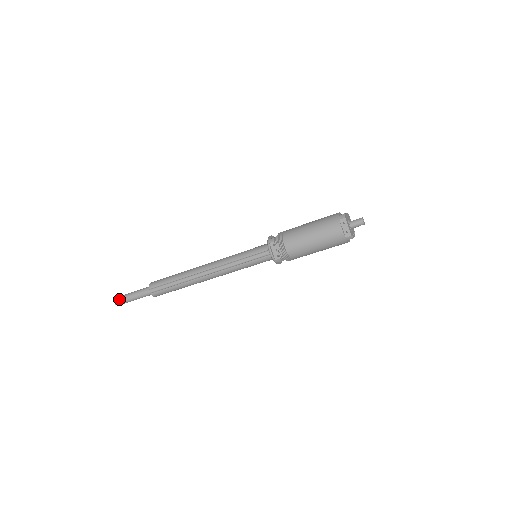
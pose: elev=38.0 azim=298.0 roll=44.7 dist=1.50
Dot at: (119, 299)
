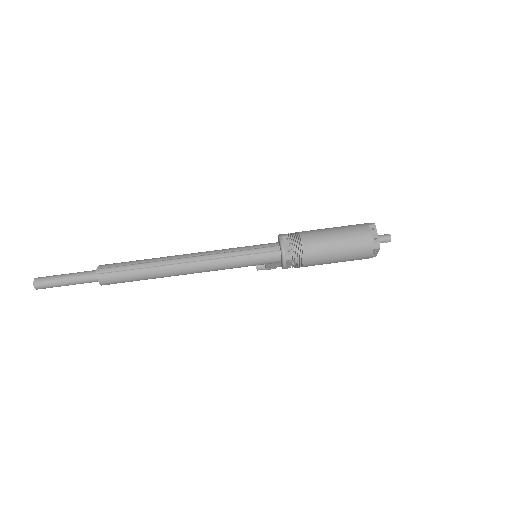
Dot at: (43, 278)
